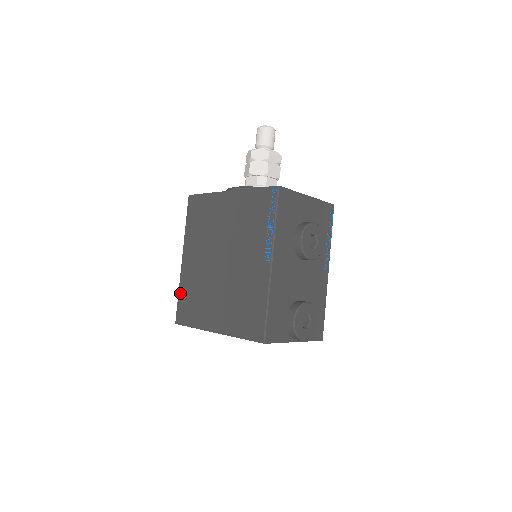
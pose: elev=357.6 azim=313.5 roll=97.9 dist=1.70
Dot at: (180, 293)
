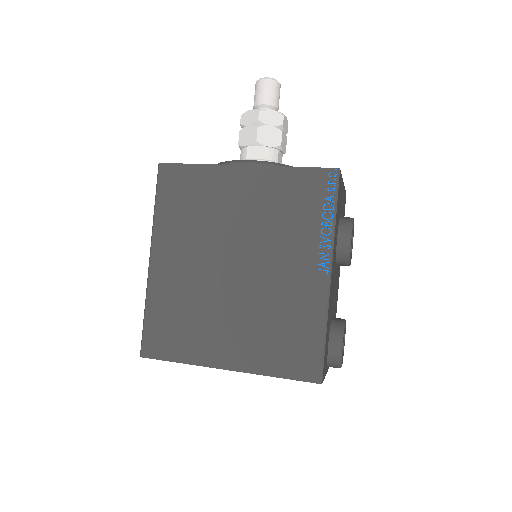
Dot at: (149, 311)
